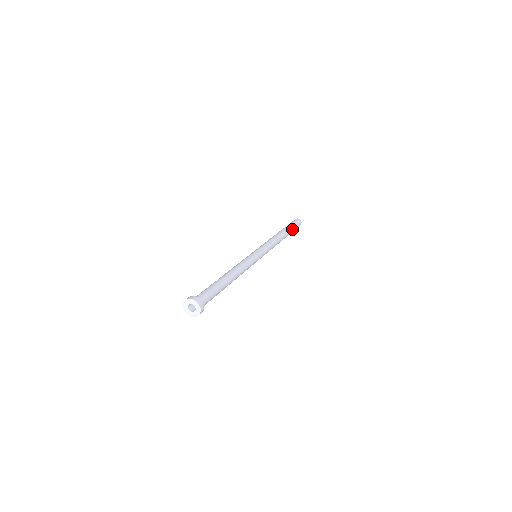
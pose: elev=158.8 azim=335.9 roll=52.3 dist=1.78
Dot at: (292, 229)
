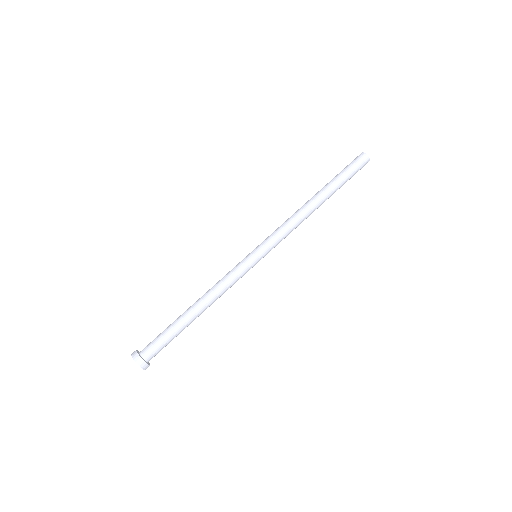
Dot at: (342, 185)
